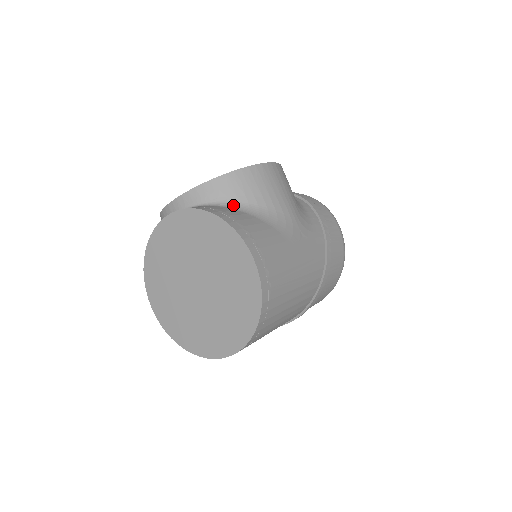
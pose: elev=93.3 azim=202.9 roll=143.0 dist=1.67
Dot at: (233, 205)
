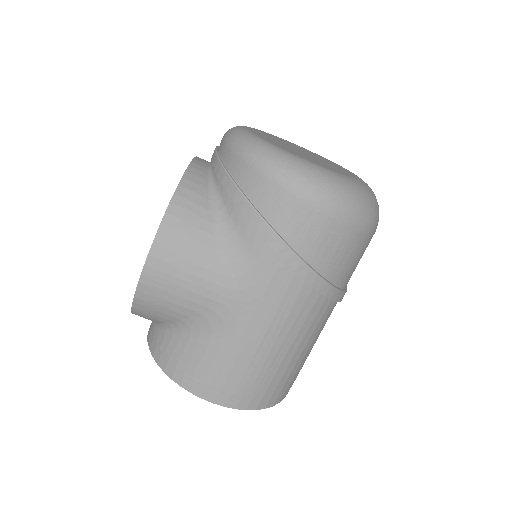
Dot at: (167, 327)
